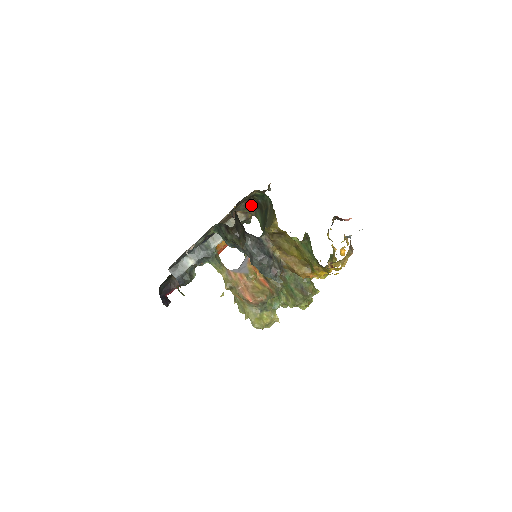
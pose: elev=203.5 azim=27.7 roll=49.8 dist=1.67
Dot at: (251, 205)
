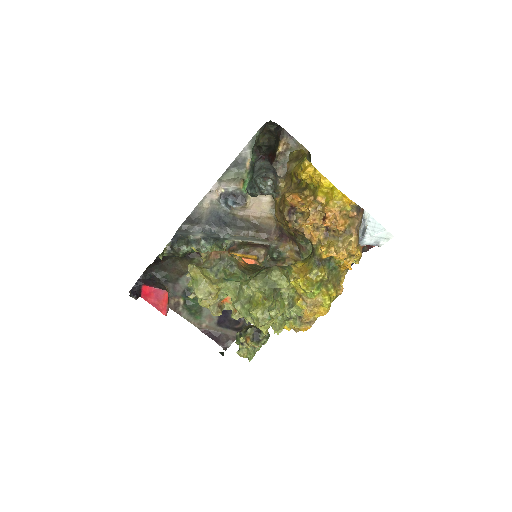
Dot at: occluded
